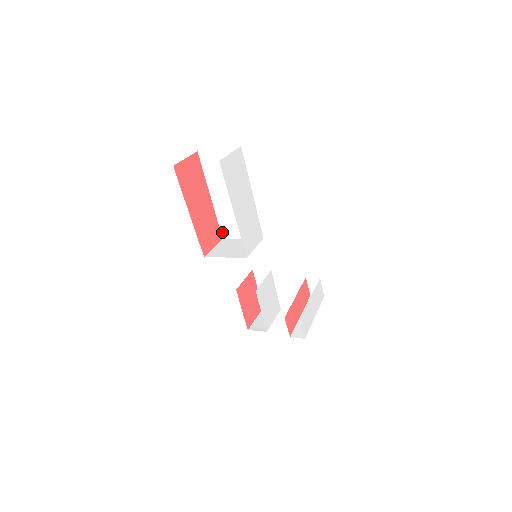
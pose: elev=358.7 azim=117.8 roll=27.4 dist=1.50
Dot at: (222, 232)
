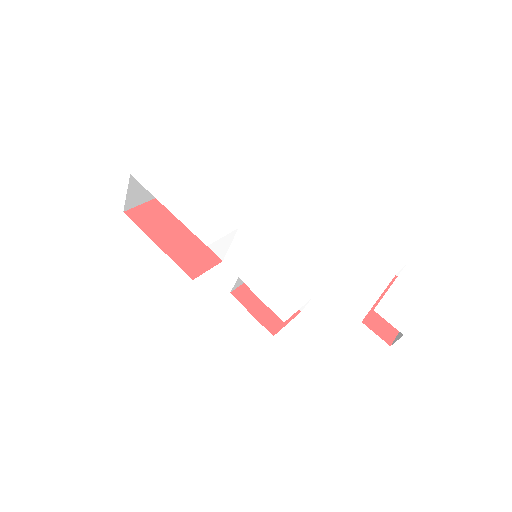
Dot at: (217, 255)
